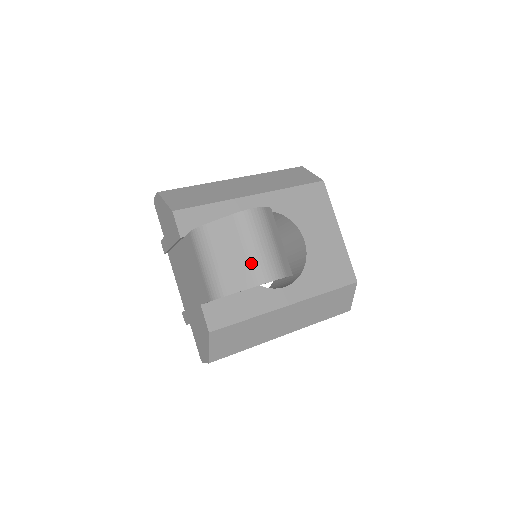
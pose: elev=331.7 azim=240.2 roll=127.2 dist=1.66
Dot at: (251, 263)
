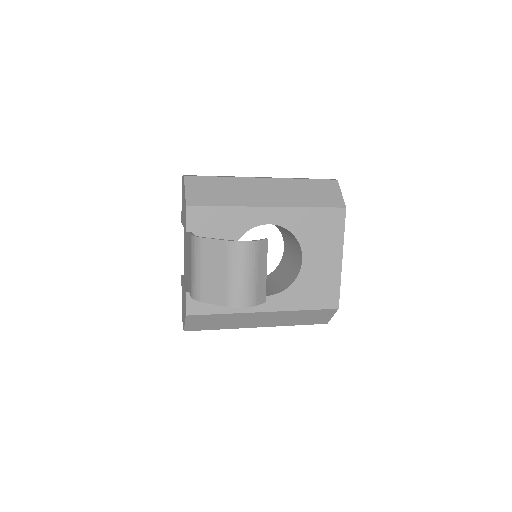
Dot at: (228, 287)
